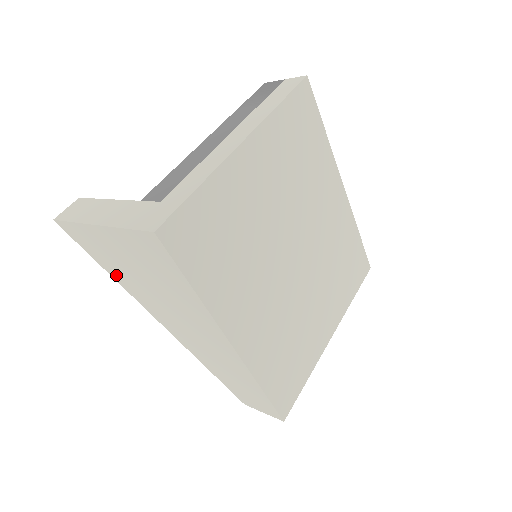
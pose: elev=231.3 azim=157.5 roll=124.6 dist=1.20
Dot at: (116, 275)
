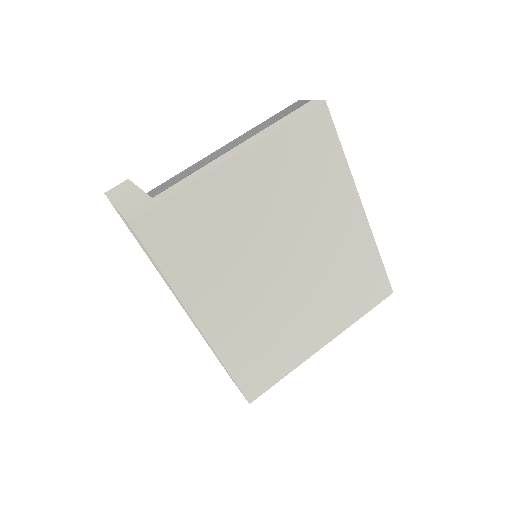
Dot at: occluded
